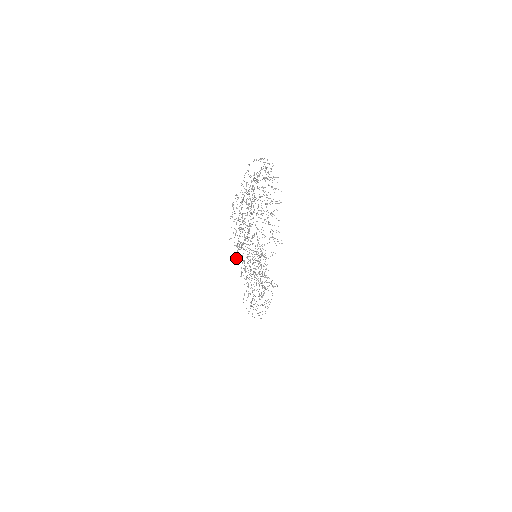
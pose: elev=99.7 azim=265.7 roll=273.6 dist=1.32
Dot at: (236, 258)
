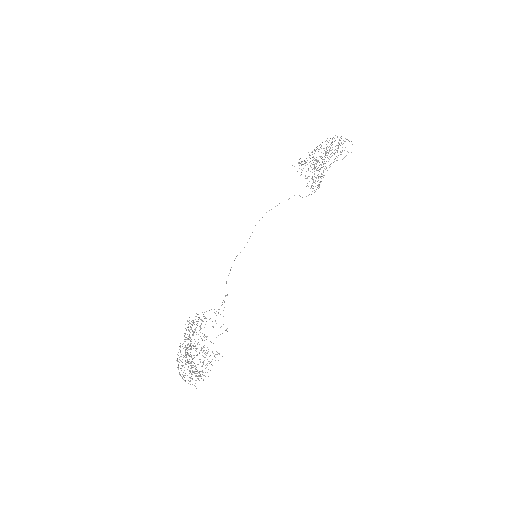
Dot at: occluded
